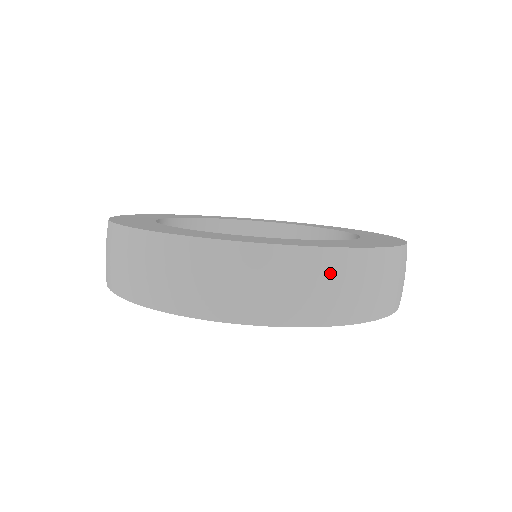
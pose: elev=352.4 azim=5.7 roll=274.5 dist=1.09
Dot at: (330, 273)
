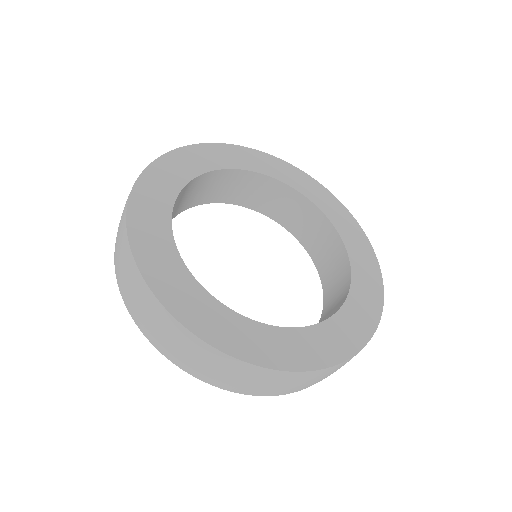
Dot at: (318, 377)
